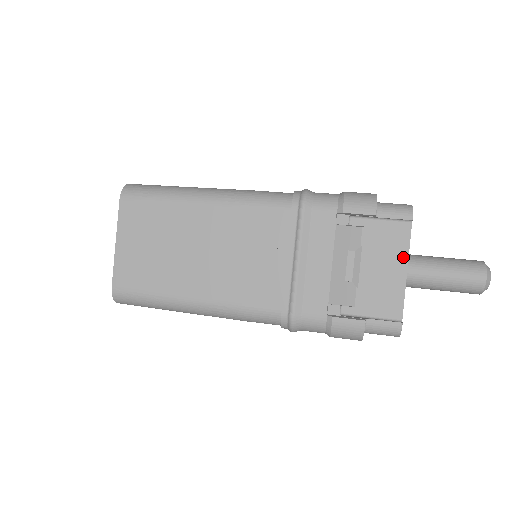
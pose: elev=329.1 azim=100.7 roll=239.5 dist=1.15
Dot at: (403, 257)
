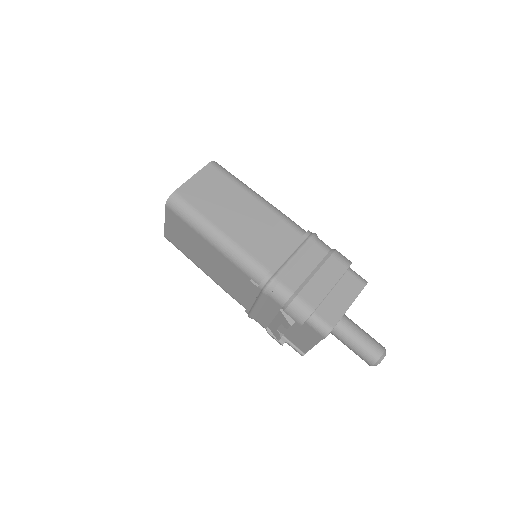
Dot at: (315, 341)
